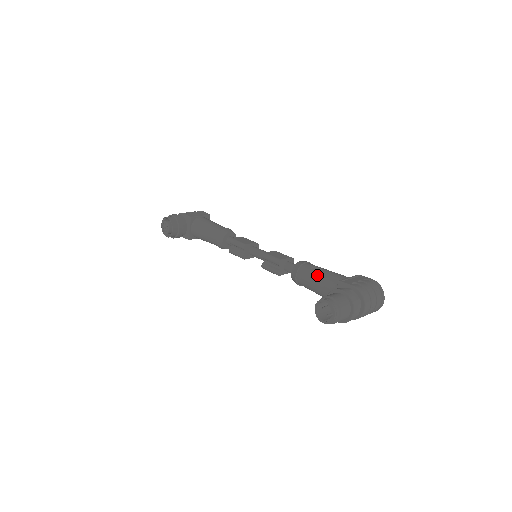
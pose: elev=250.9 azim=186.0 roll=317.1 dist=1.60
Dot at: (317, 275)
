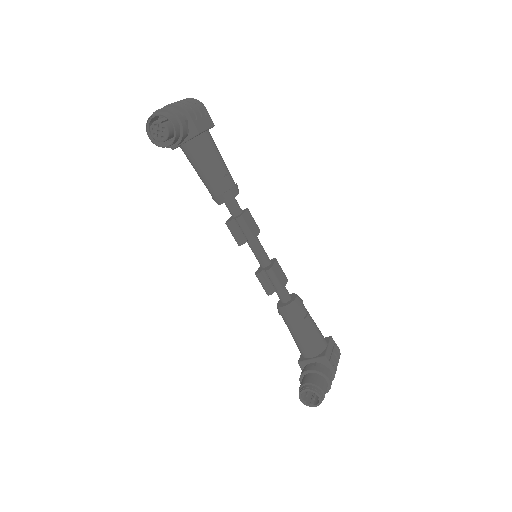
Dot at: (307, 330)
